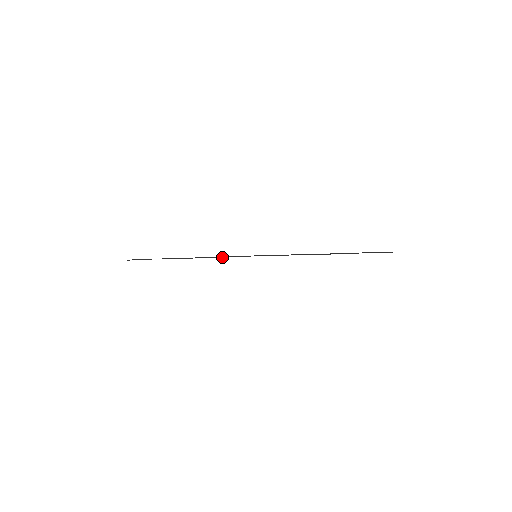
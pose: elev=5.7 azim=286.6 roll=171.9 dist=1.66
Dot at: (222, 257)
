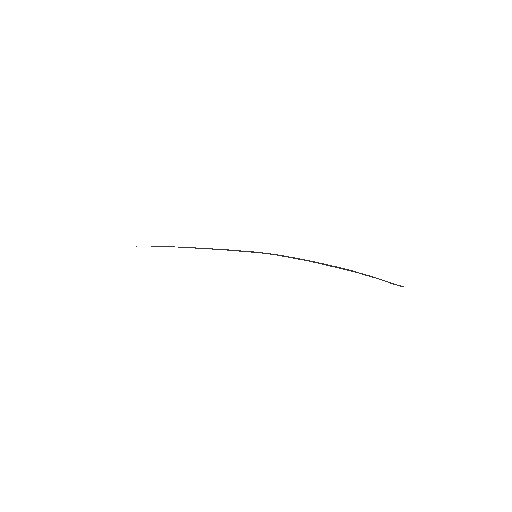
Dot at: (229, 250)
